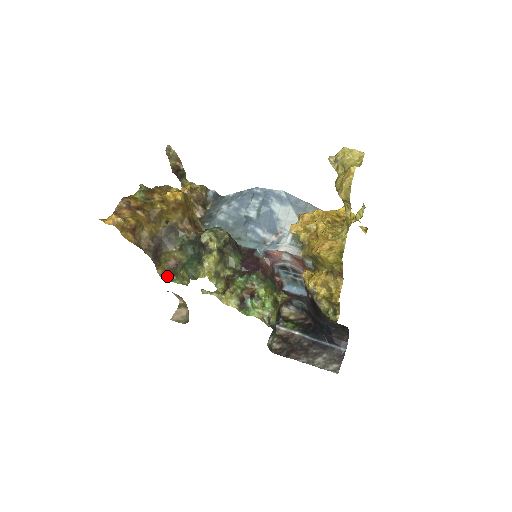
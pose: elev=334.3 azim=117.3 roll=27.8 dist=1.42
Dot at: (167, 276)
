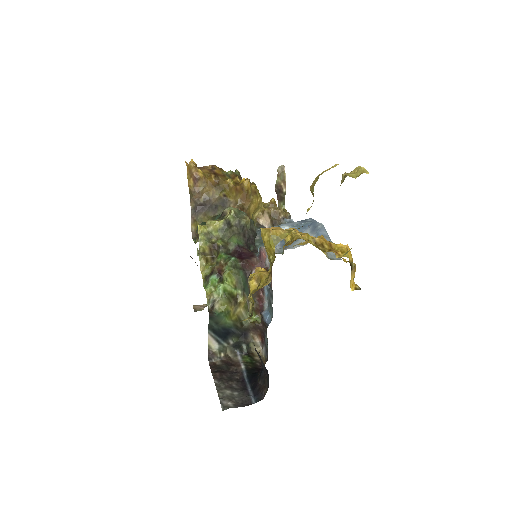
Dot at: (196, 236)
